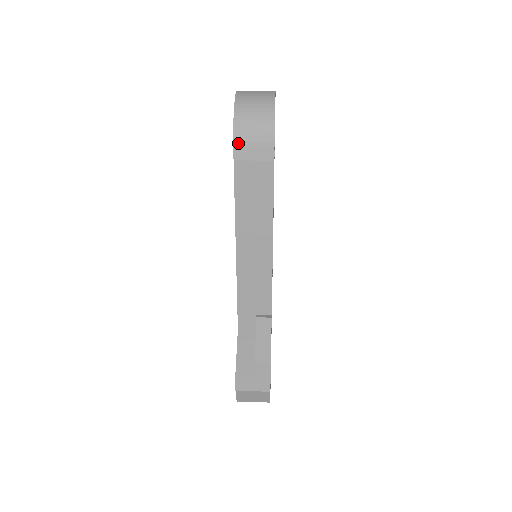
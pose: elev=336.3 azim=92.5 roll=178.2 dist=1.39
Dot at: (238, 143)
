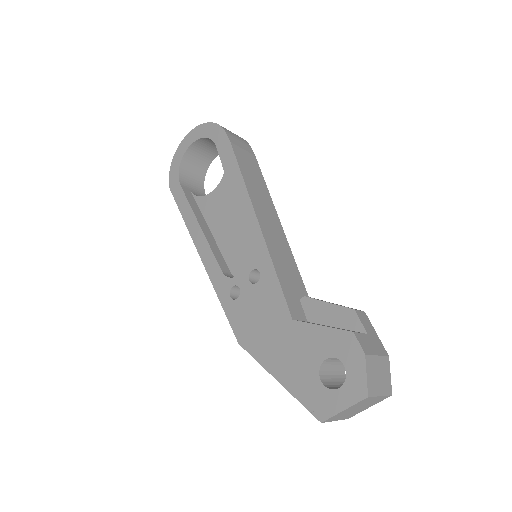
Dot at: (228, 133)
